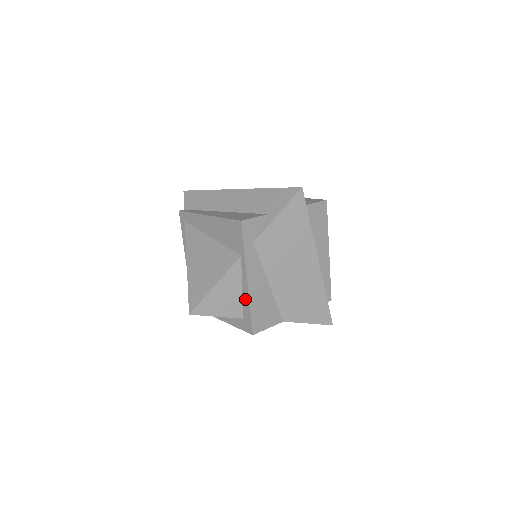
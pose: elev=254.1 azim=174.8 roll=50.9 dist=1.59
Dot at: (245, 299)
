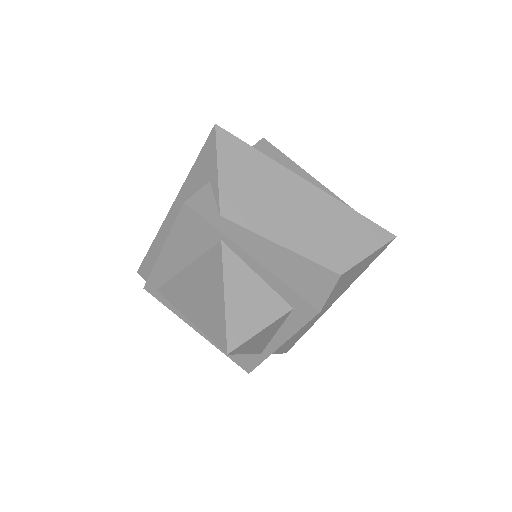
Dot at: (272, 282)
